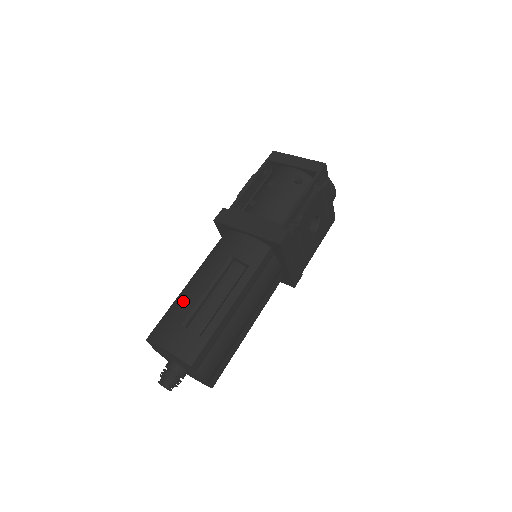
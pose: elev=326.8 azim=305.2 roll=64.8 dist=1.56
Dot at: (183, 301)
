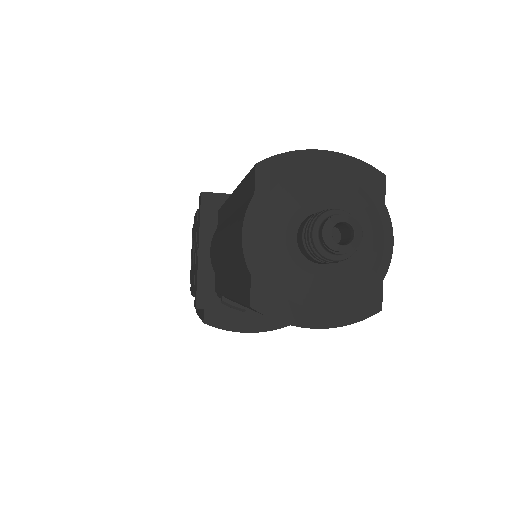
Dot at: occluded
